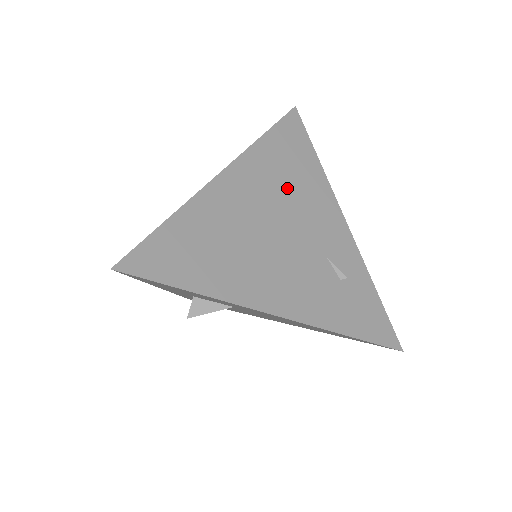
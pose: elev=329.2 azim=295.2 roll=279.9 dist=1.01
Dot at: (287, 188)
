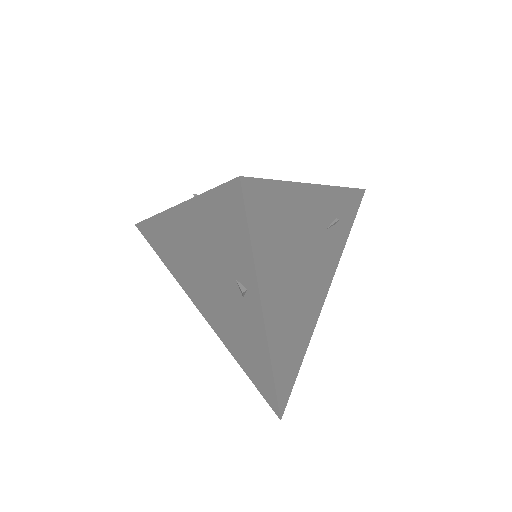
Dot at: (290, 248)
